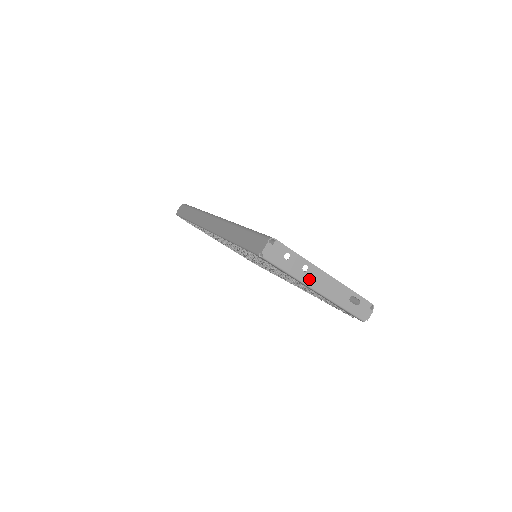
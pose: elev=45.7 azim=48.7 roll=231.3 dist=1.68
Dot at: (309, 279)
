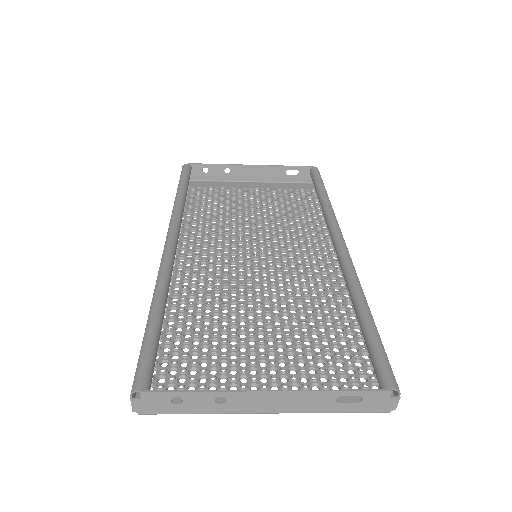
Dot at: (238, 407)
